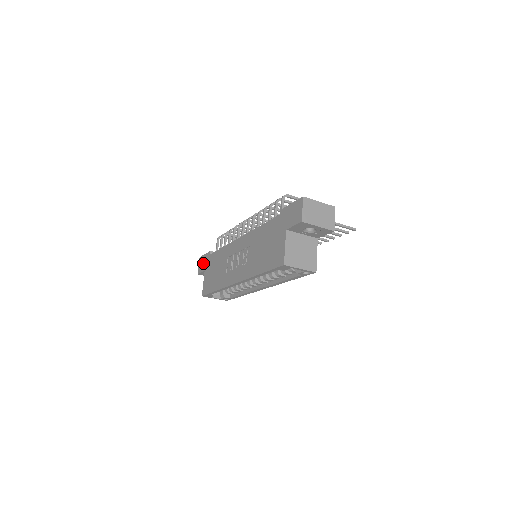
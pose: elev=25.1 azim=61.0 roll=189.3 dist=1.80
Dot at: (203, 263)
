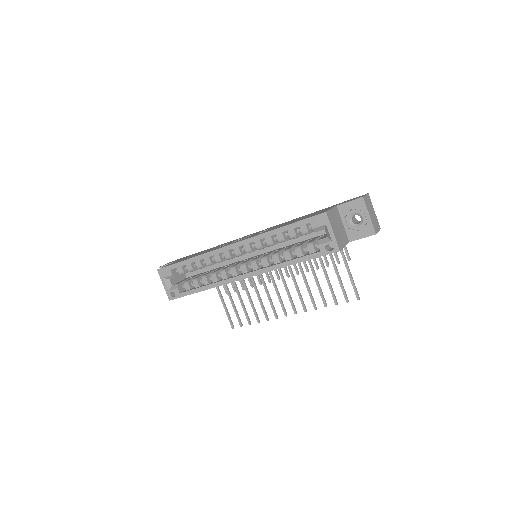
Dot at: (176, 260)
